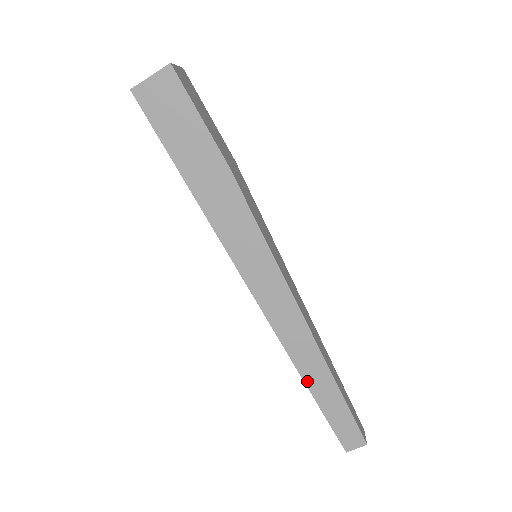
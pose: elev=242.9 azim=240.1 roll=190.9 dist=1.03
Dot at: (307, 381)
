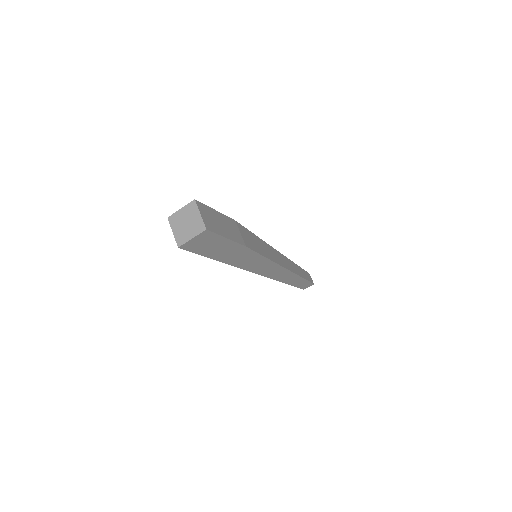
Dot at: (287, 283)
